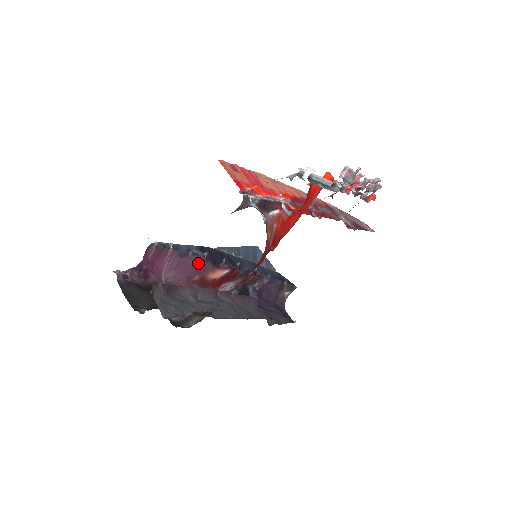
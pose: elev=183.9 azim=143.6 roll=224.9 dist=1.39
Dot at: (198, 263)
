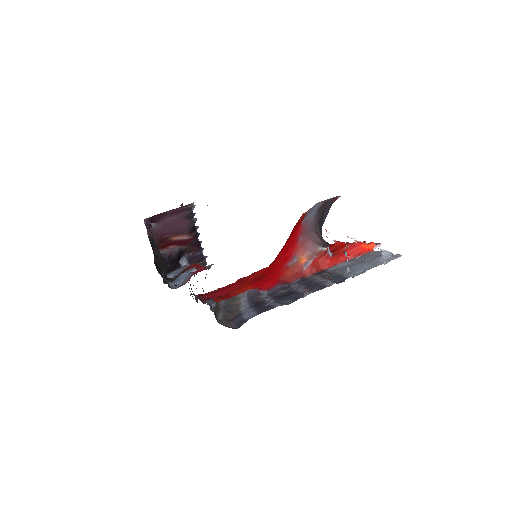
Dot at: (186, 227)
